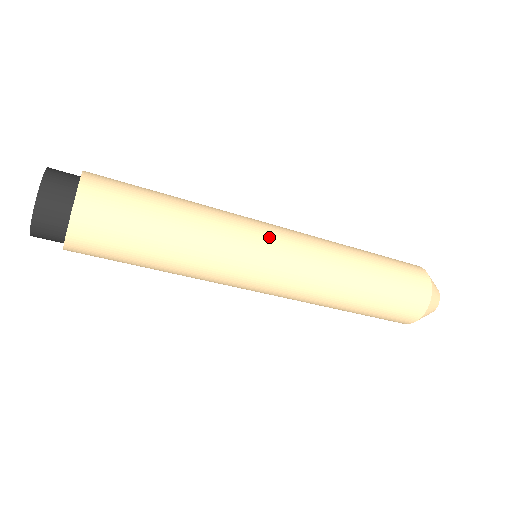
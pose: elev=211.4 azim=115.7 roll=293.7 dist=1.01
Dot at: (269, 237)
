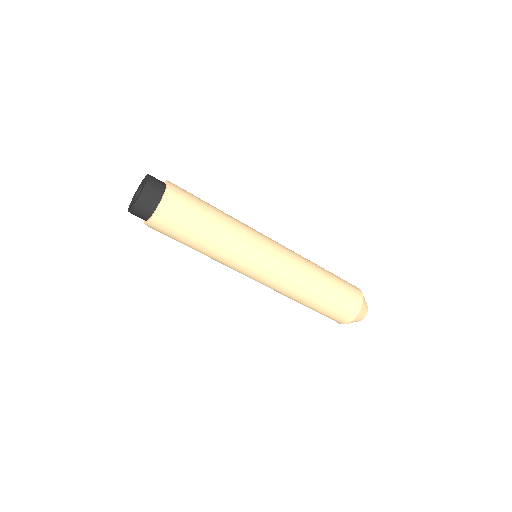
Dot at: occluded
